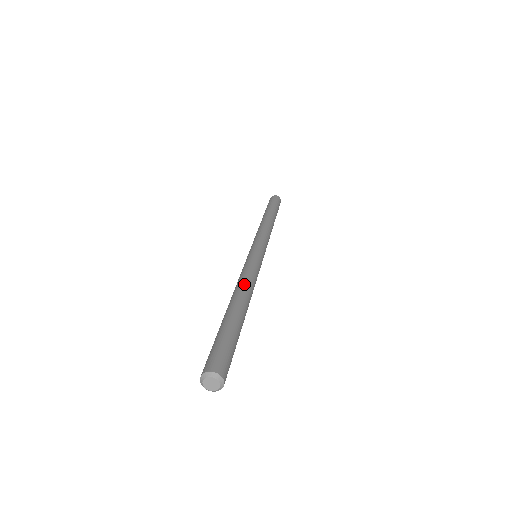
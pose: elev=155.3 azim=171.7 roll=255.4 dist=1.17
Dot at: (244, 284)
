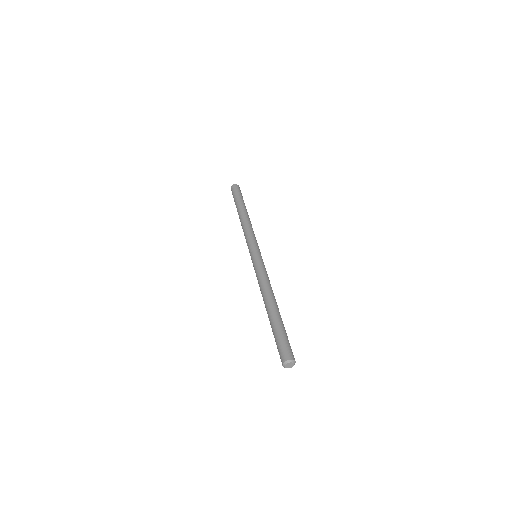
Dot at: occluded
